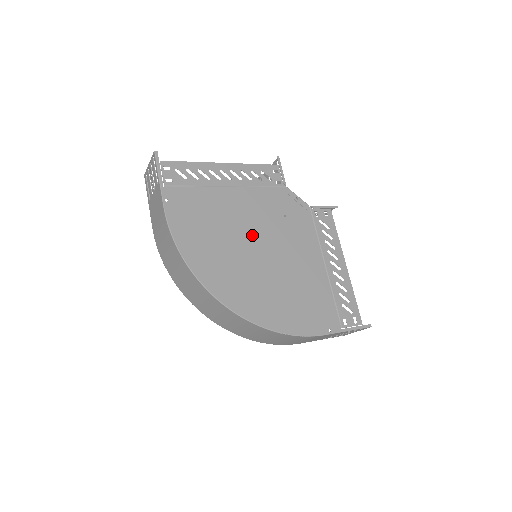
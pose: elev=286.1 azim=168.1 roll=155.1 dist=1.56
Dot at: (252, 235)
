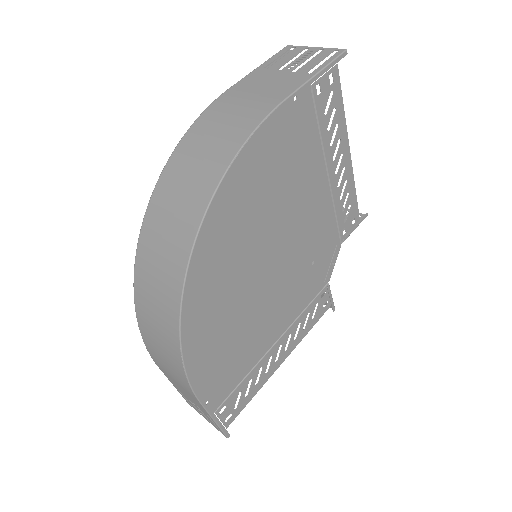
Dot at: (284, 239)
